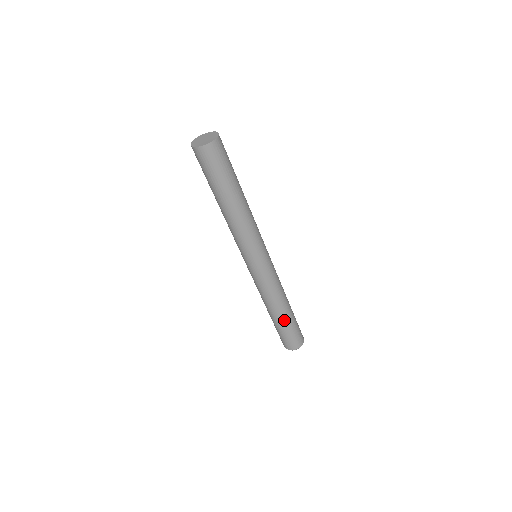
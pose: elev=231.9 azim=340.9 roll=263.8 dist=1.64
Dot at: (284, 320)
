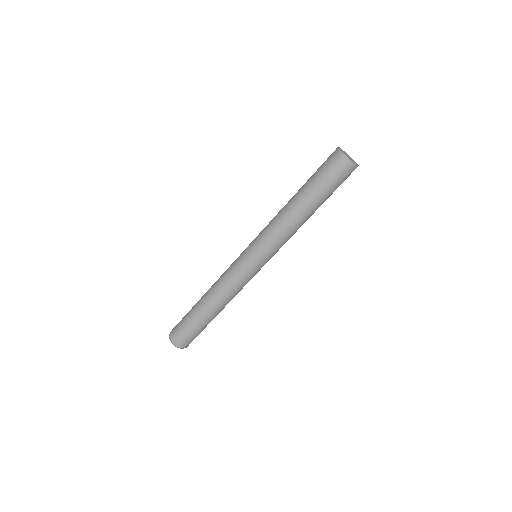
Dot at: (212, 319)
